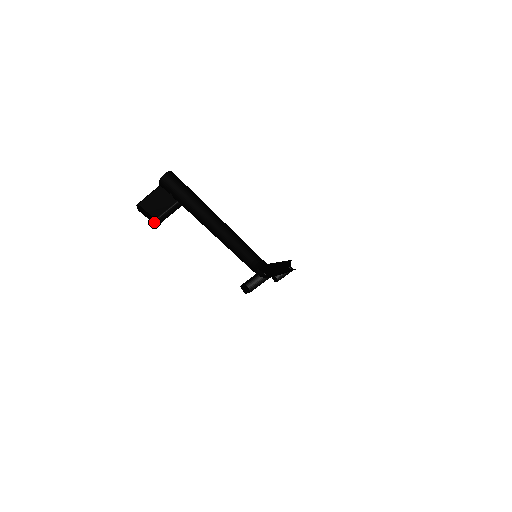
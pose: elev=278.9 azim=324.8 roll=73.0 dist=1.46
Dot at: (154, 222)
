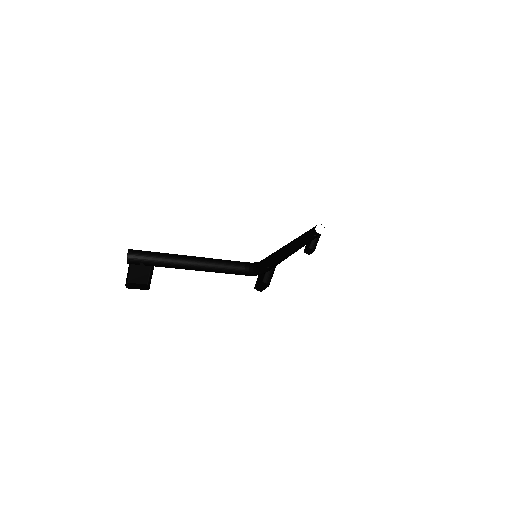
Dot at: (145, 288)
